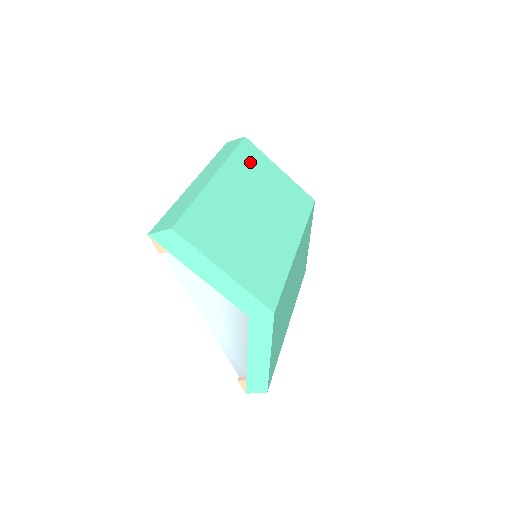
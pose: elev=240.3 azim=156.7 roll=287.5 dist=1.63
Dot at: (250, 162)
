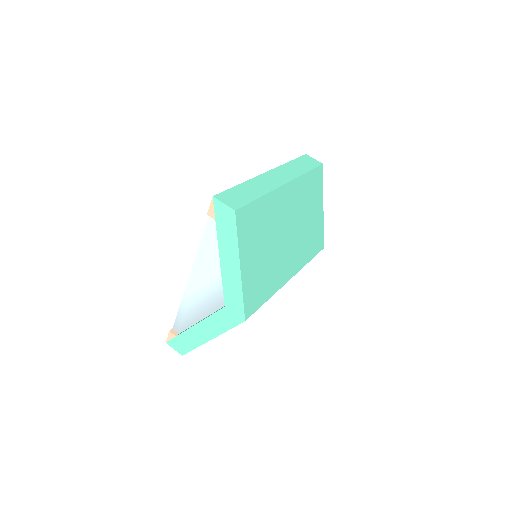
Dot at: (311, 188)
